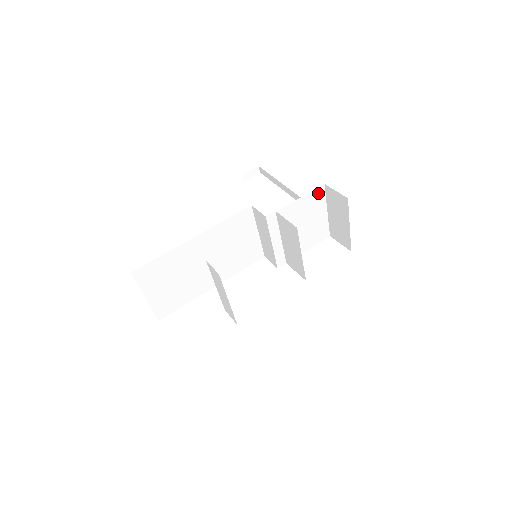
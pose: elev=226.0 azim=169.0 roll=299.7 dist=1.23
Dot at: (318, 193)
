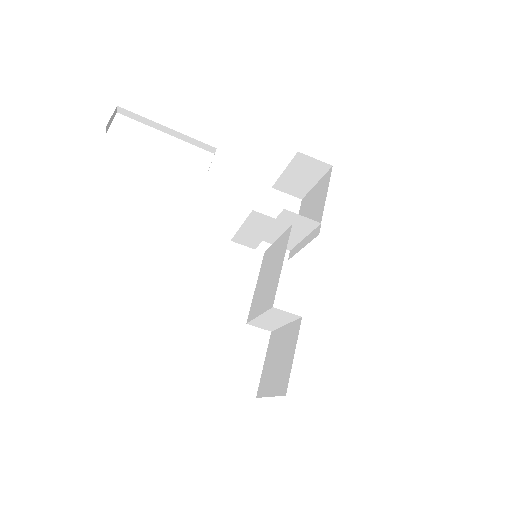
Dot at: occluded
